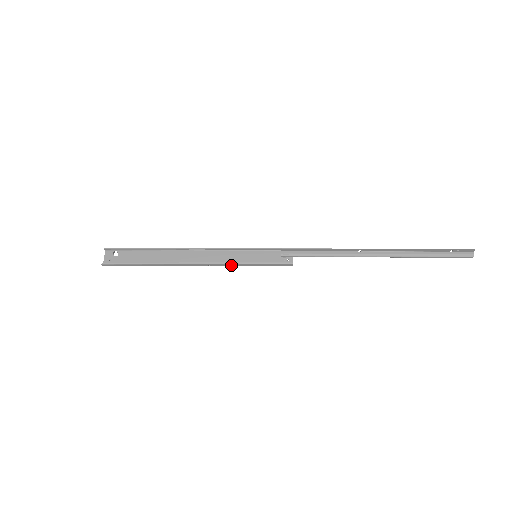
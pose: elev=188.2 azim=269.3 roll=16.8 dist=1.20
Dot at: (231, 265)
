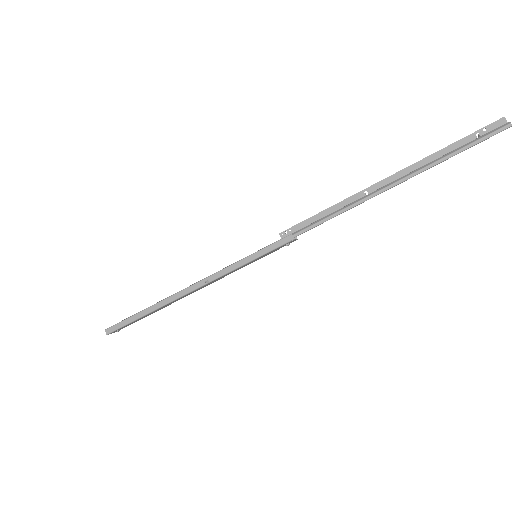
Dot at: (228, 271)
